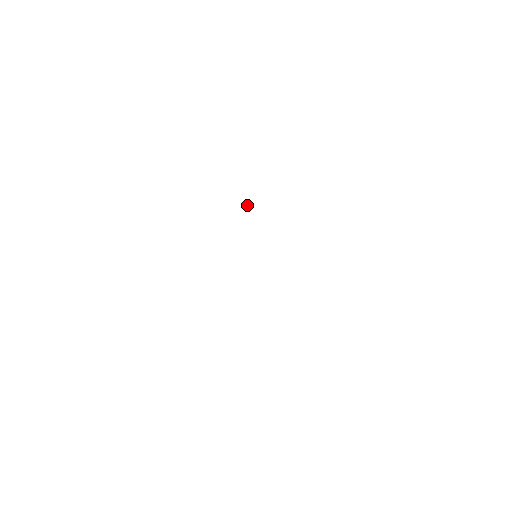
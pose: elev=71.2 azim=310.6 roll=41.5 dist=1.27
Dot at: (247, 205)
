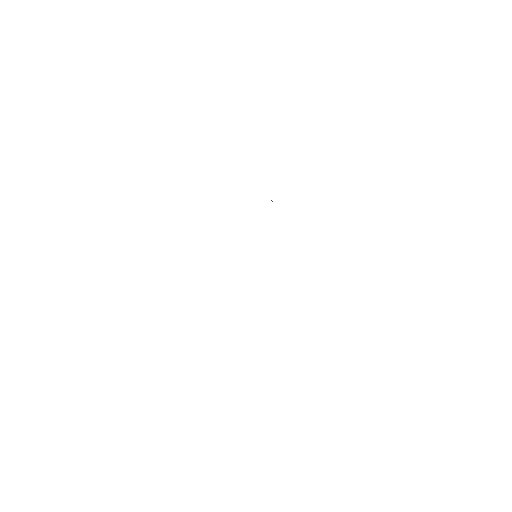
Dot at: occluded
